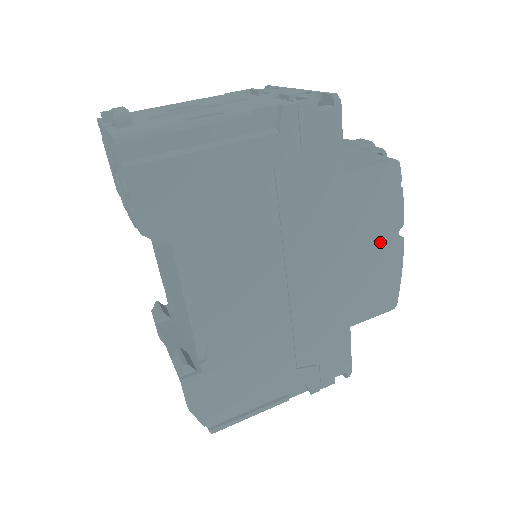
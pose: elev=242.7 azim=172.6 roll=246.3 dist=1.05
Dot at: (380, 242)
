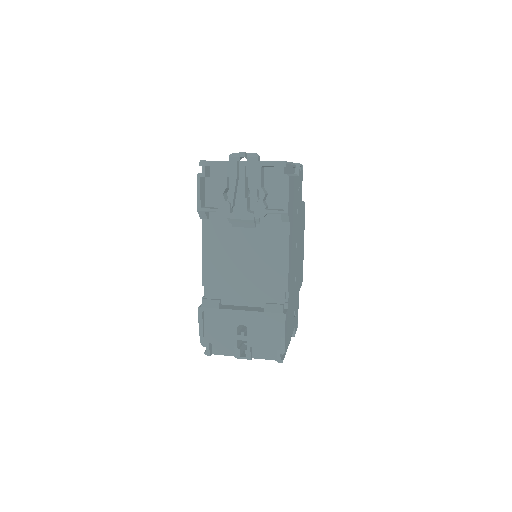
Dot at: occluded
